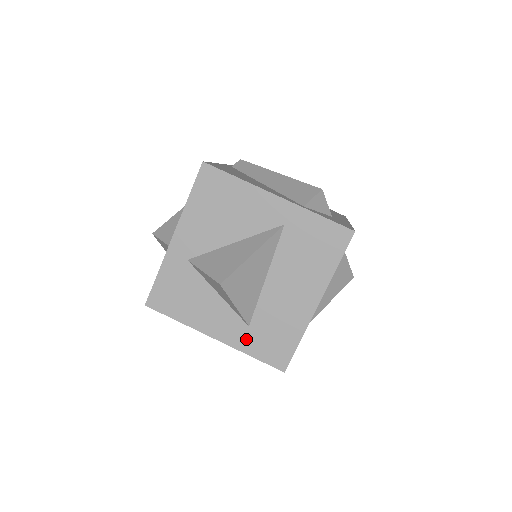
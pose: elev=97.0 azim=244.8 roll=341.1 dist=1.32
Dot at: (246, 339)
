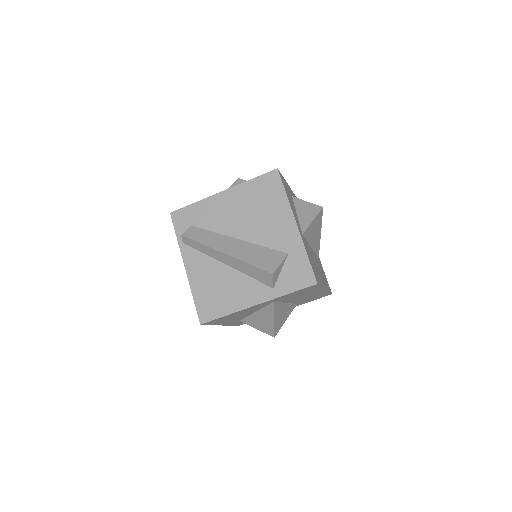
Dot at: occluded
